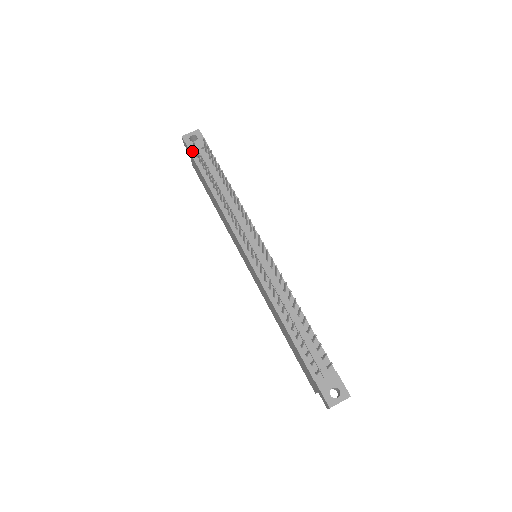
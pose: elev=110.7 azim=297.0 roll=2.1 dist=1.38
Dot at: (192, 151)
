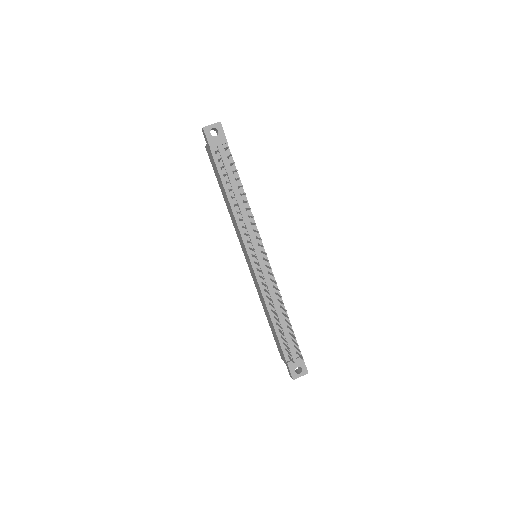
Dot at: (212, 147)
